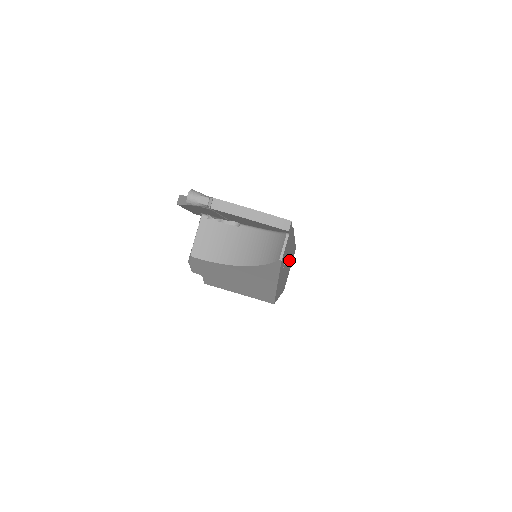
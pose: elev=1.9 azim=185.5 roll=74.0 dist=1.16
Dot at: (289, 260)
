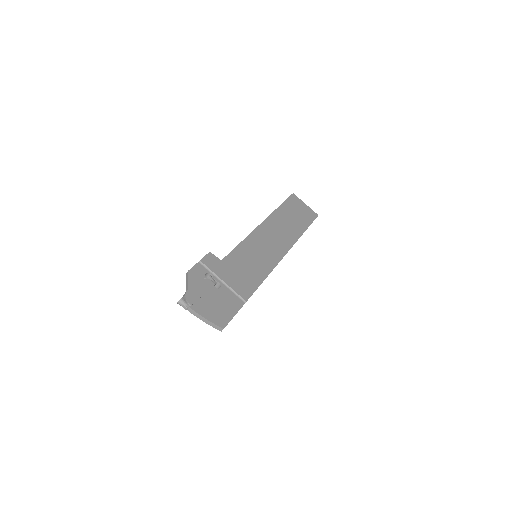
Dot at: occluded
